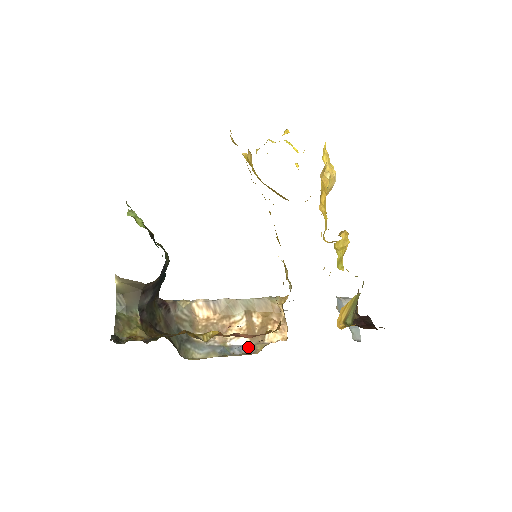
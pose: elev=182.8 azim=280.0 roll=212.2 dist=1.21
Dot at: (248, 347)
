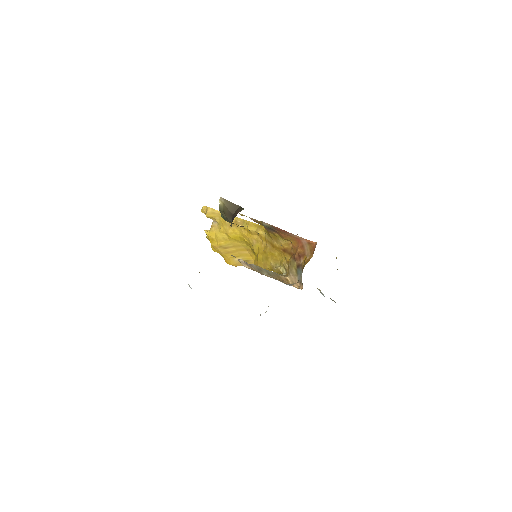
Dot at: (286, 284)
